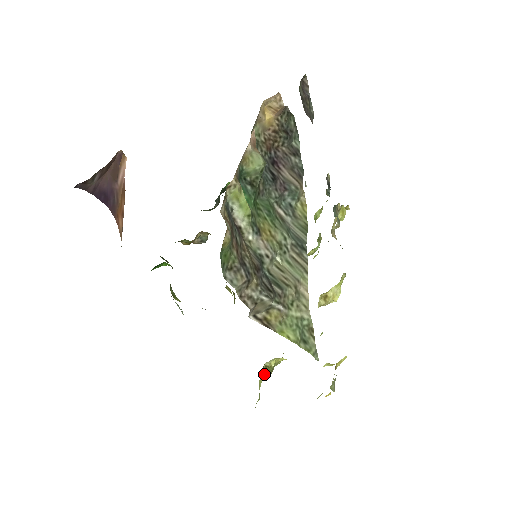
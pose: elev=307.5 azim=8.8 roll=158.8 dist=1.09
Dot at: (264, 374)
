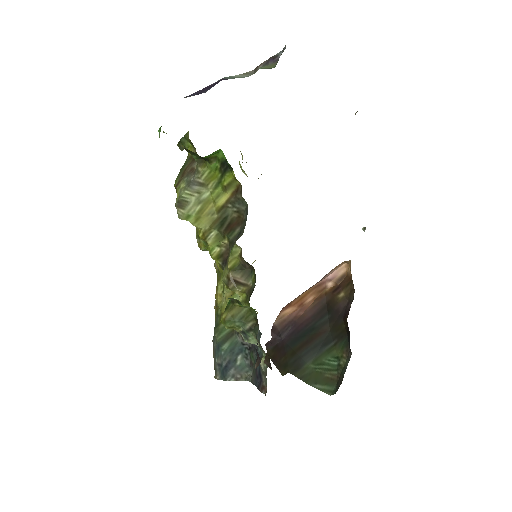
Dot at: occluded
